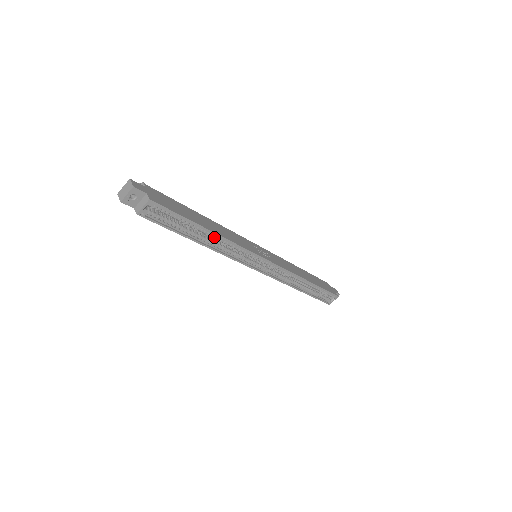
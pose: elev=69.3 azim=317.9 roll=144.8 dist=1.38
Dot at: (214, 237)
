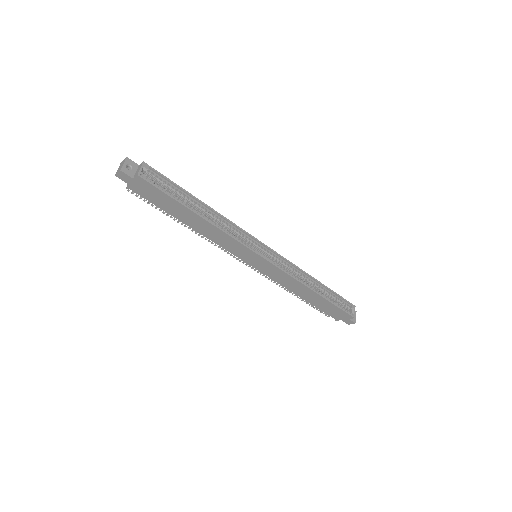
Dot at: (210, 214)
